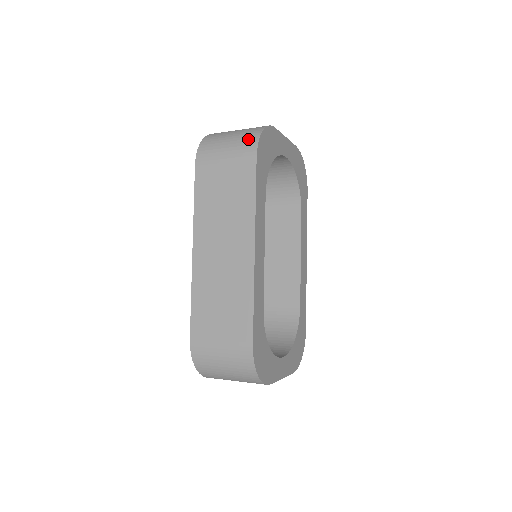
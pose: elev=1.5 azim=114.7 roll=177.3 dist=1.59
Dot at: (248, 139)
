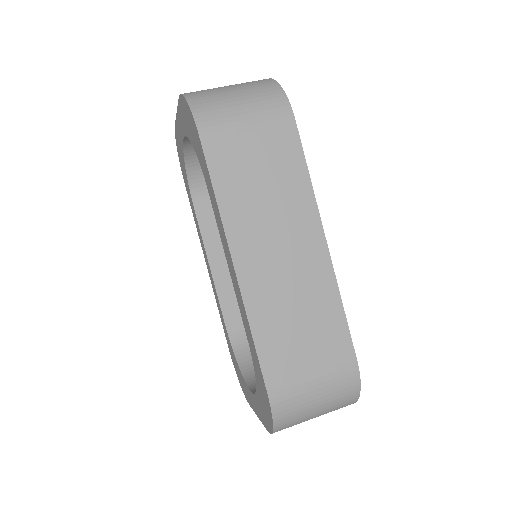
Dot at: (269, 95)
